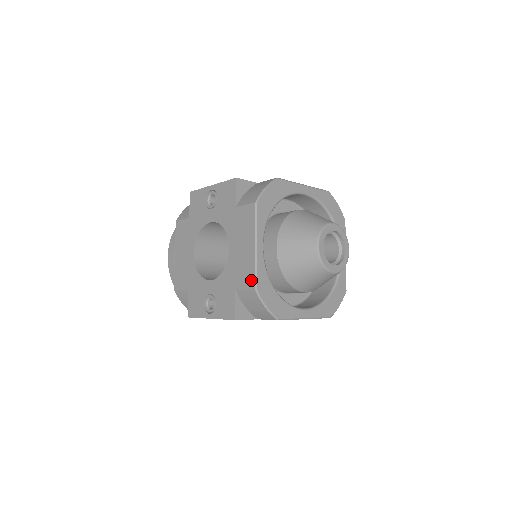
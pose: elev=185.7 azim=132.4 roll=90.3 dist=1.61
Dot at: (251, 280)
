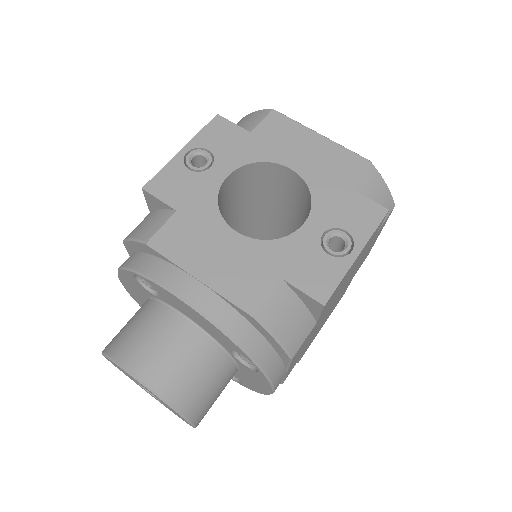
Dot at: (356, 159)
